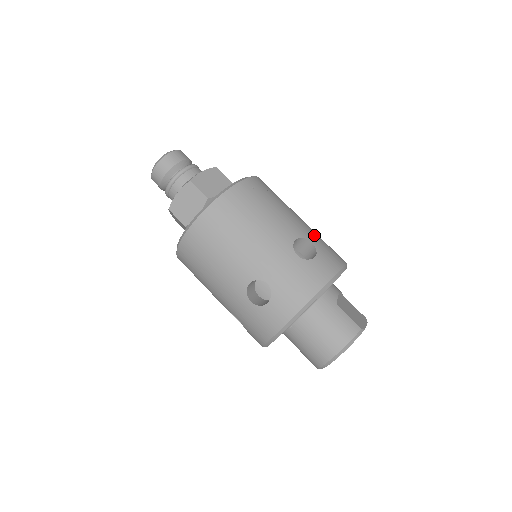
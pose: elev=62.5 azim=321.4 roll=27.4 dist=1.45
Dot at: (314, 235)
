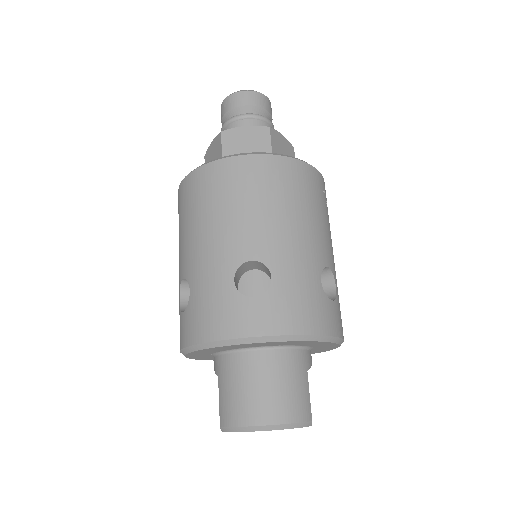
Dot at: occluded
